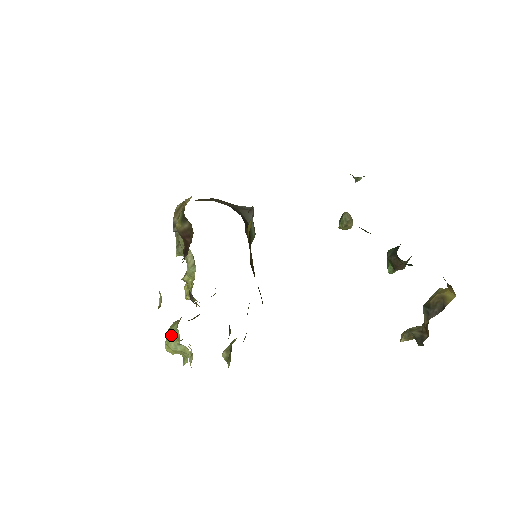
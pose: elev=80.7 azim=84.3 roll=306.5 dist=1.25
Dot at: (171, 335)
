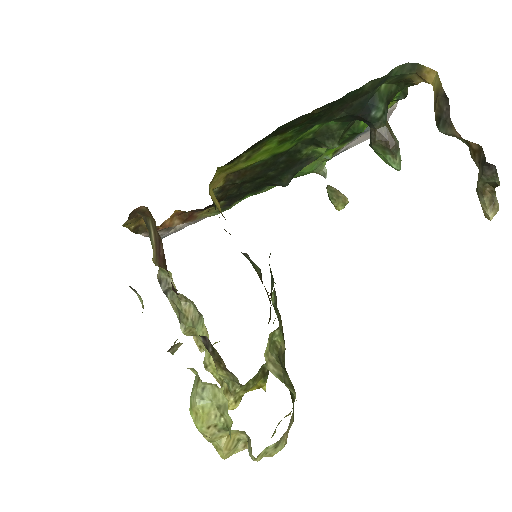
Dot at: occluded
